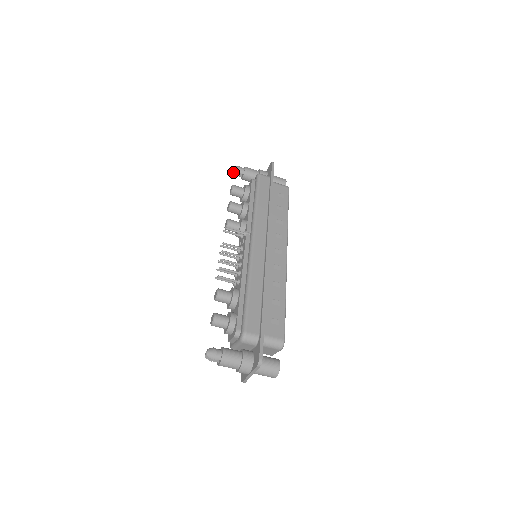
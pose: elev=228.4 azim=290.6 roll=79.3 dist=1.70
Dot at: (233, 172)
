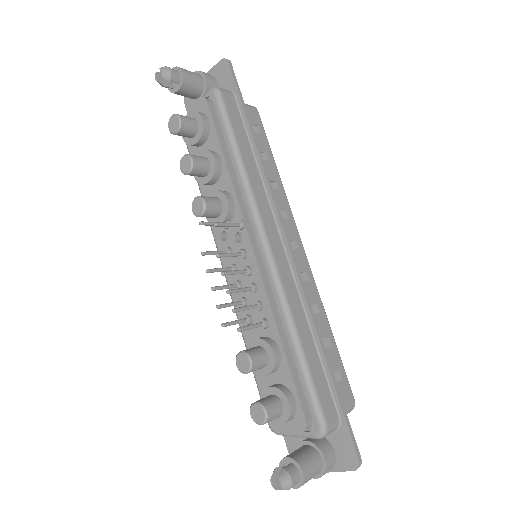
Dot at: (158, 79)
